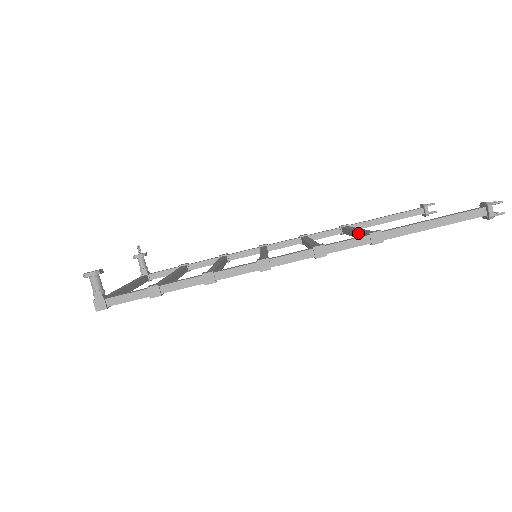
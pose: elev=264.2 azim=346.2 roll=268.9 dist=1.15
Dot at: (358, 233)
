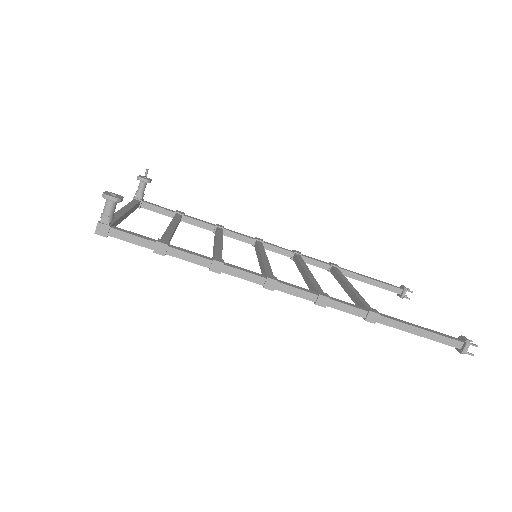
Dot at: (352, 293)
